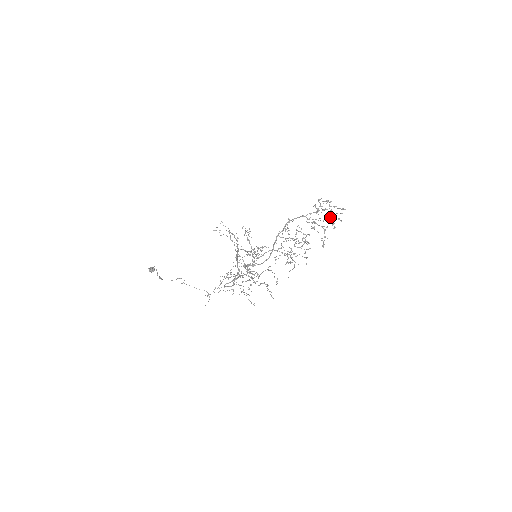
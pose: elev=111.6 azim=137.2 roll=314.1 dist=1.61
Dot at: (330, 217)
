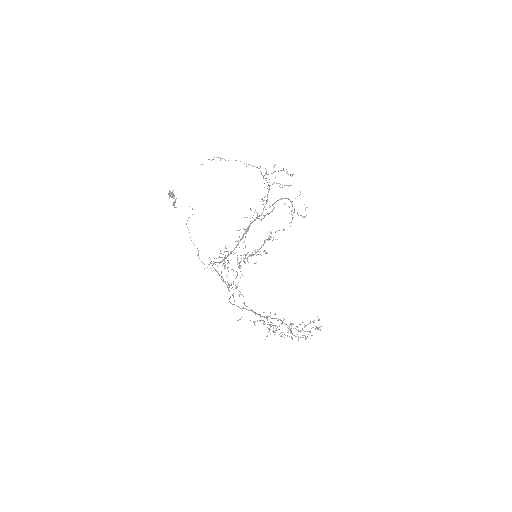
Dot at: occluded
